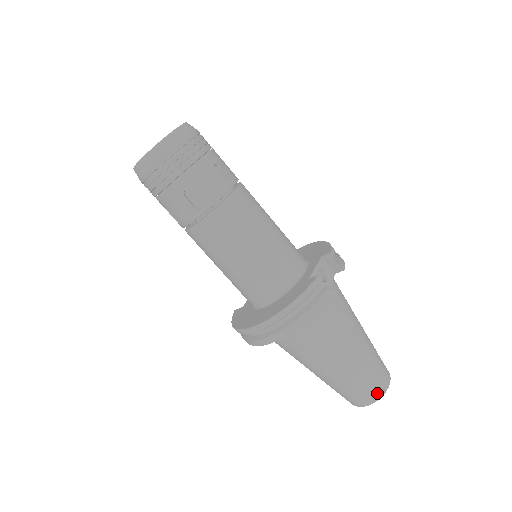
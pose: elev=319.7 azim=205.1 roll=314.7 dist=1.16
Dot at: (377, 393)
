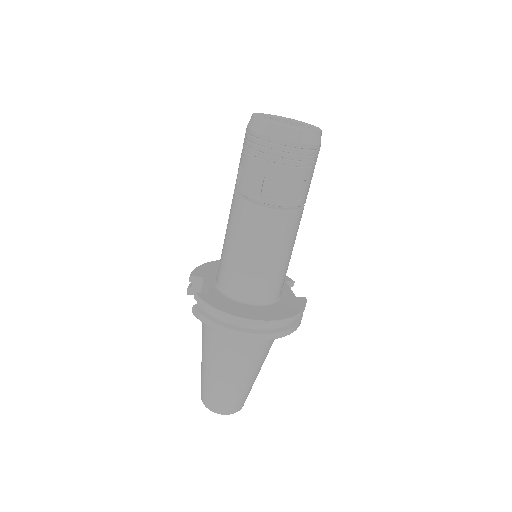
Dot at: occluded
